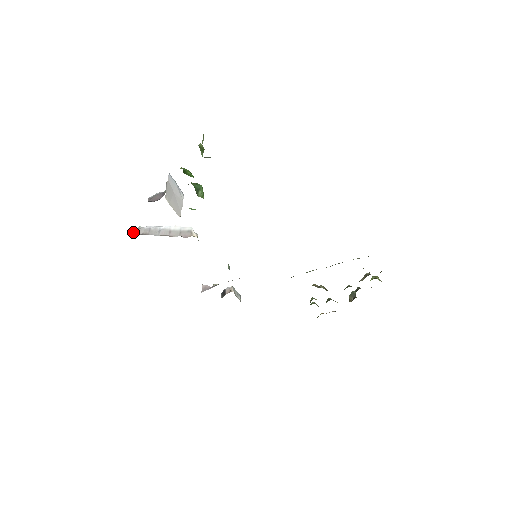
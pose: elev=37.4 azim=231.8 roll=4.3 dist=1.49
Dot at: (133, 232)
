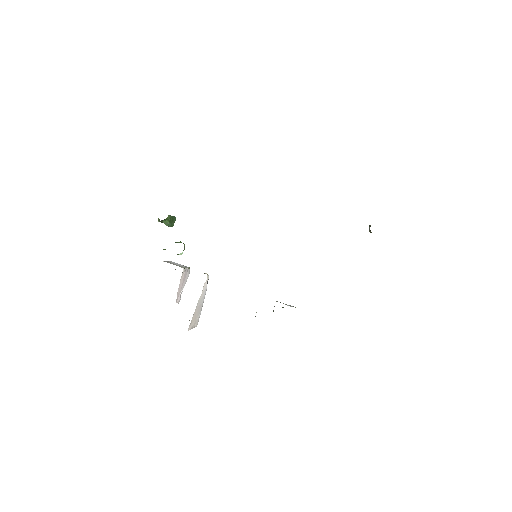
Dot at: occluded
